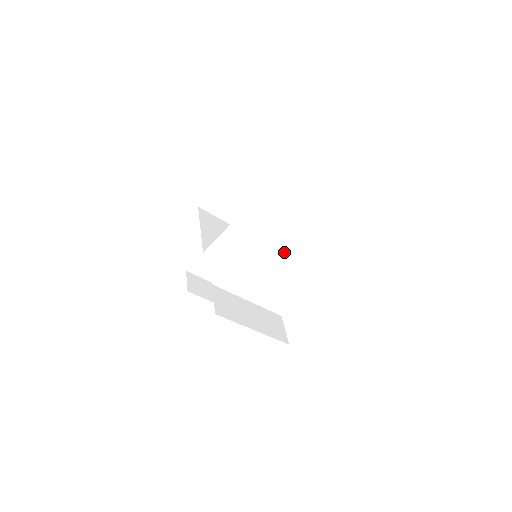
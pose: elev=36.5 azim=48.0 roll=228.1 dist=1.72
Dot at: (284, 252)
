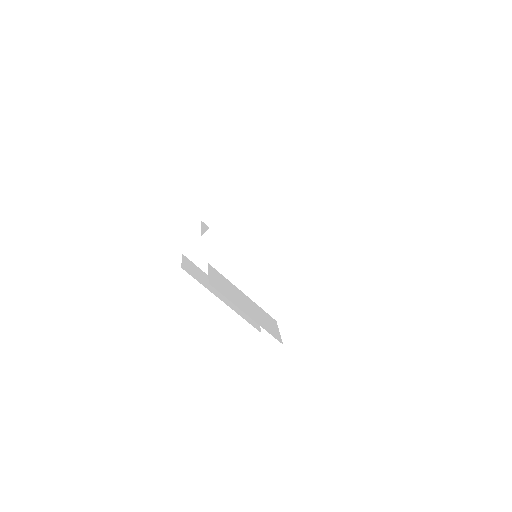
Dot at: occluded
